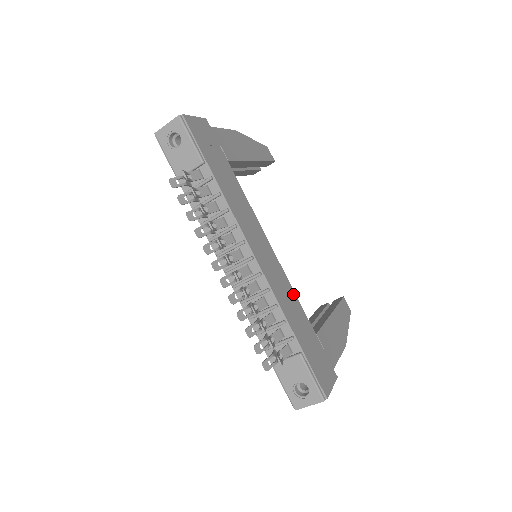
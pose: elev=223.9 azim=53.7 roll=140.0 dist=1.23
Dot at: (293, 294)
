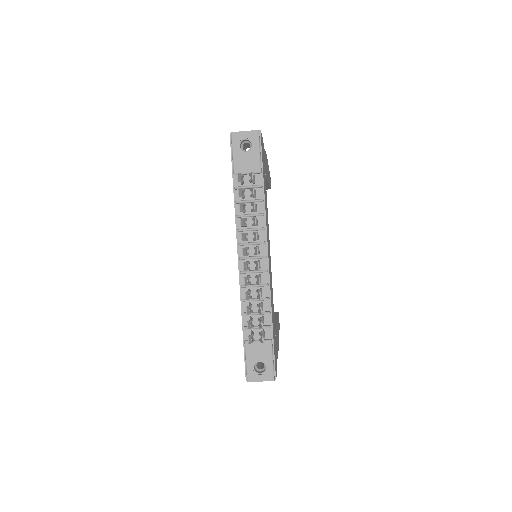
Dot at: occluded
